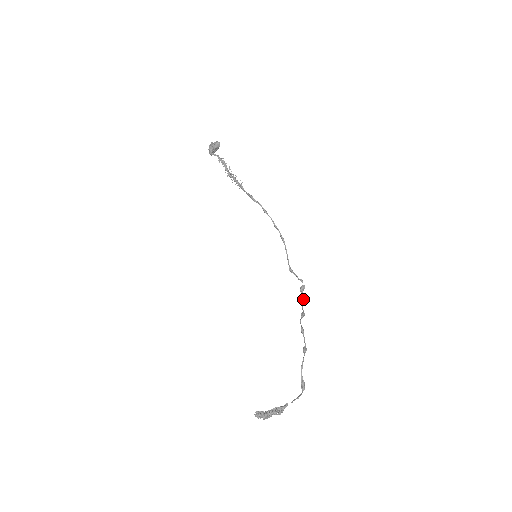
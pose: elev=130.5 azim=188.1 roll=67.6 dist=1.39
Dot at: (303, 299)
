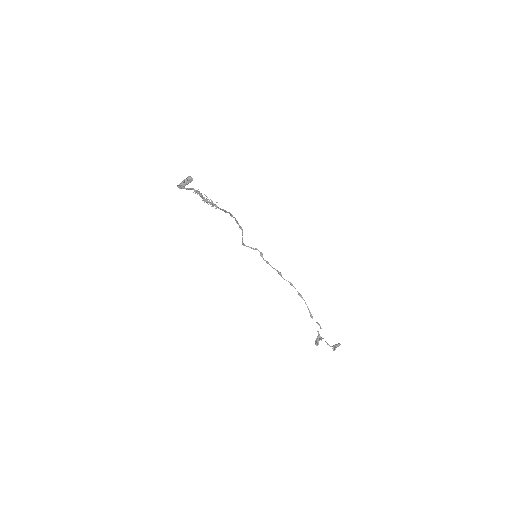
Dot at: (268, 262)
